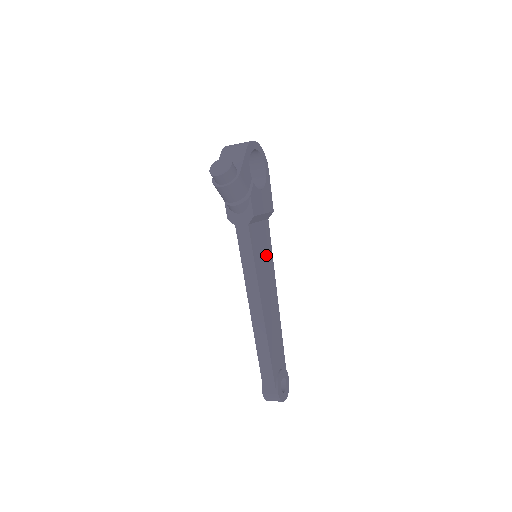
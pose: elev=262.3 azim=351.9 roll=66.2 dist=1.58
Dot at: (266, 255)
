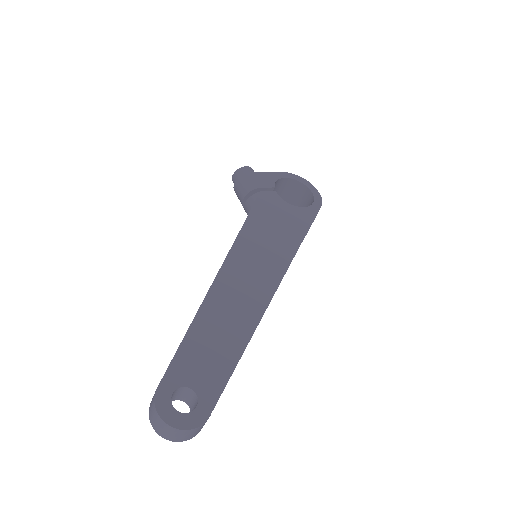
Dot at: (270, 258)
